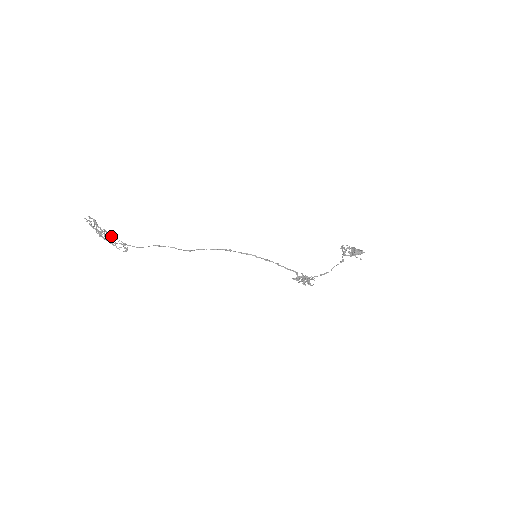
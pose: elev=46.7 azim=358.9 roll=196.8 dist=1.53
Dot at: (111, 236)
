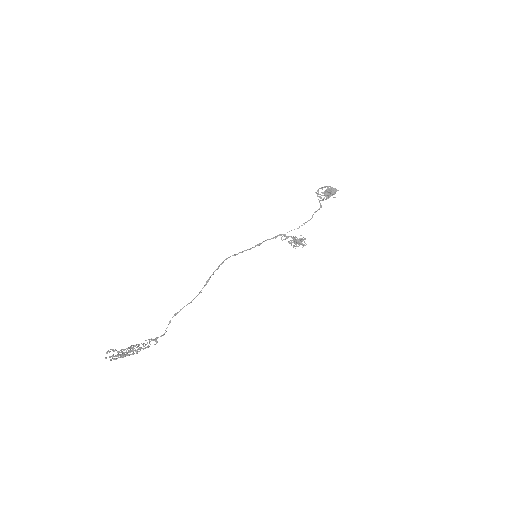
Dot at: (135, 345)
